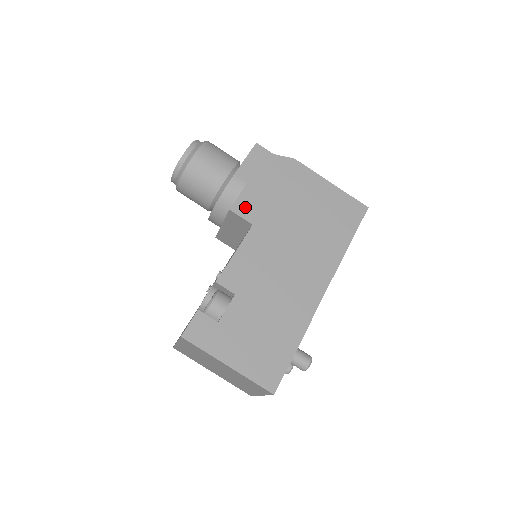
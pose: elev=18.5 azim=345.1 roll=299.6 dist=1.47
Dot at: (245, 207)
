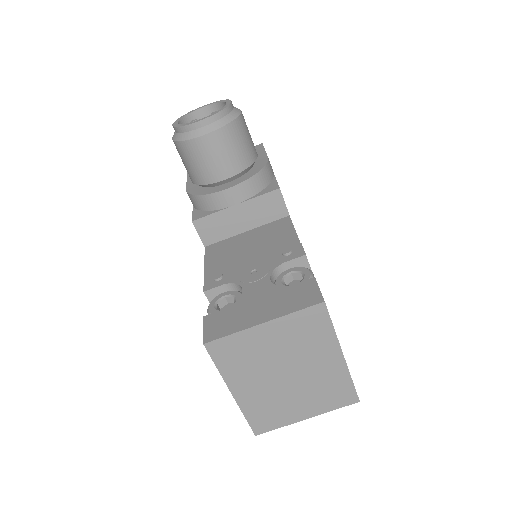
Dot at: occluded
